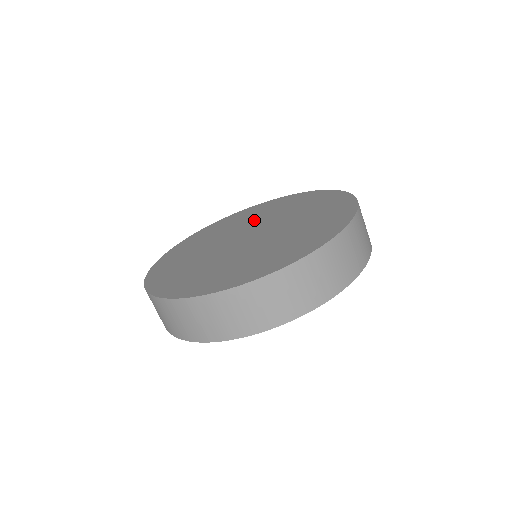
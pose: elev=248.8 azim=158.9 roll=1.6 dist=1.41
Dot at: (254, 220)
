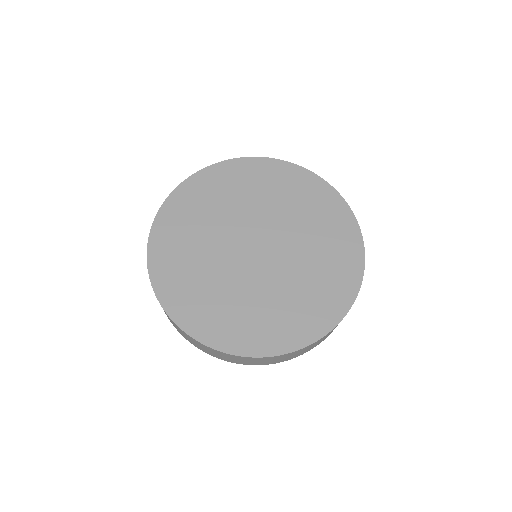
Dot at: (275, 210)
